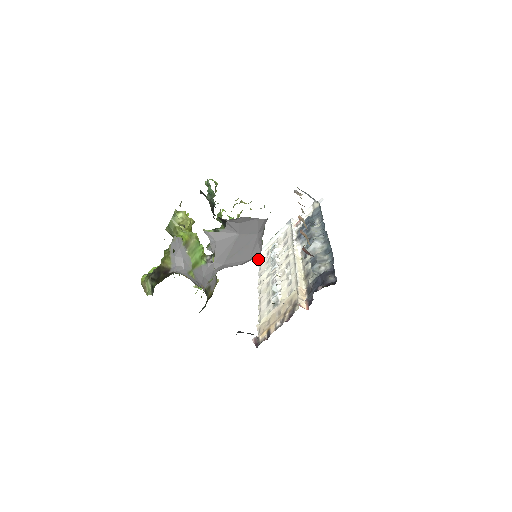
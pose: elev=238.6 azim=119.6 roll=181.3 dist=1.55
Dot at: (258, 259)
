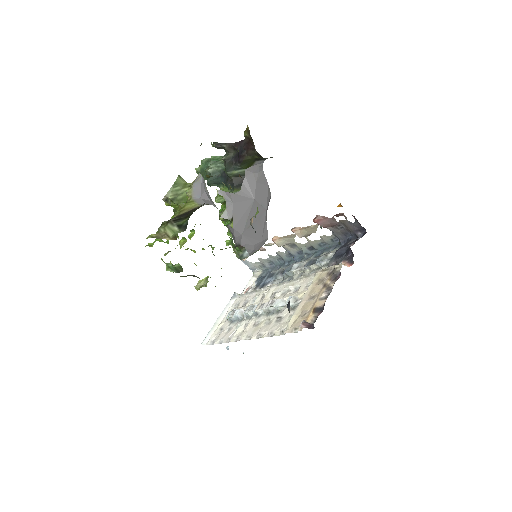
Dot at: (208, 344)
